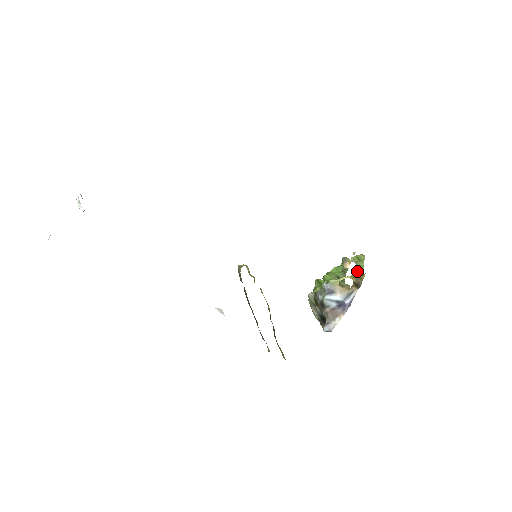
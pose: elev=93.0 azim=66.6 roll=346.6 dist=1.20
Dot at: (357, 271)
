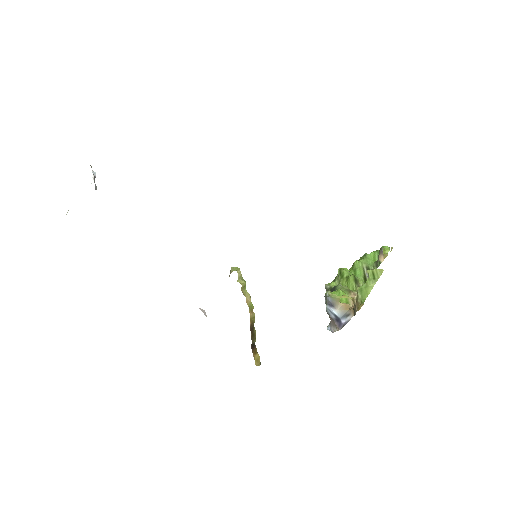
Dot at: (361, 294)
